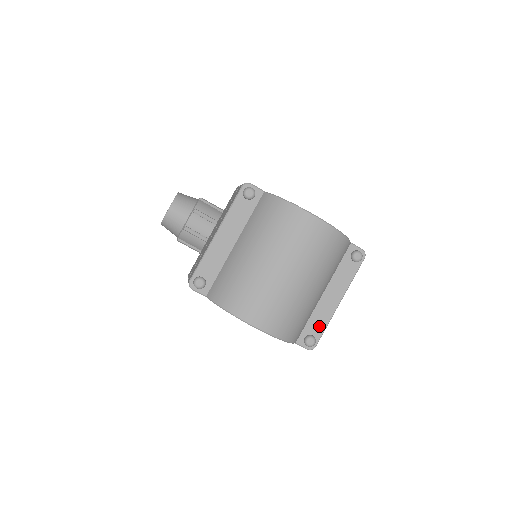
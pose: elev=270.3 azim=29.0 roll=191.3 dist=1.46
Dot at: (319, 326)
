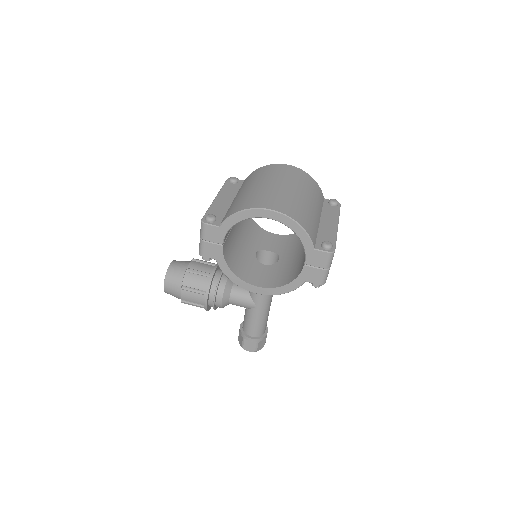
Dot at: (329, 238)
